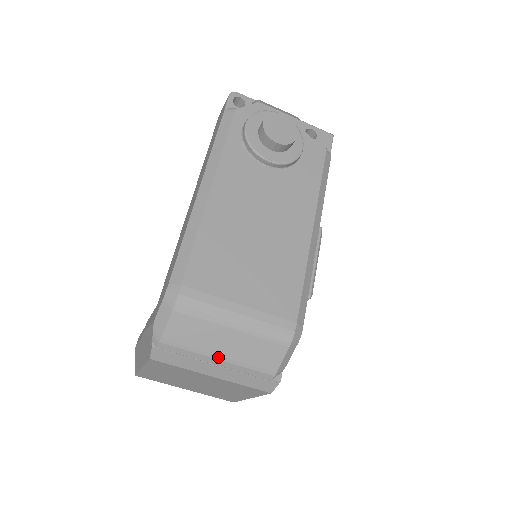
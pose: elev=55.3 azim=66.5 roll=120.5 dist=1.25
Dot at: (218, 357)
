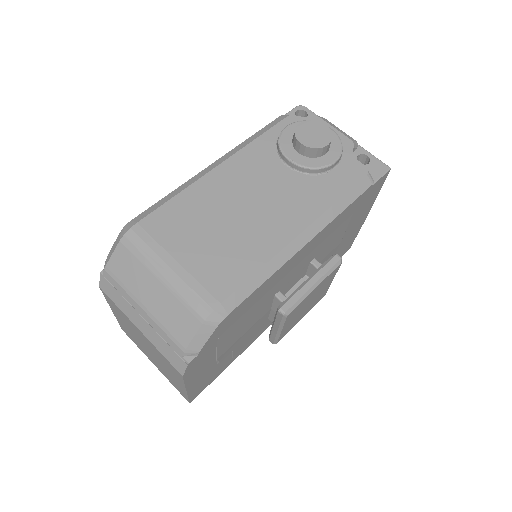
Dot at: (142, 306)
